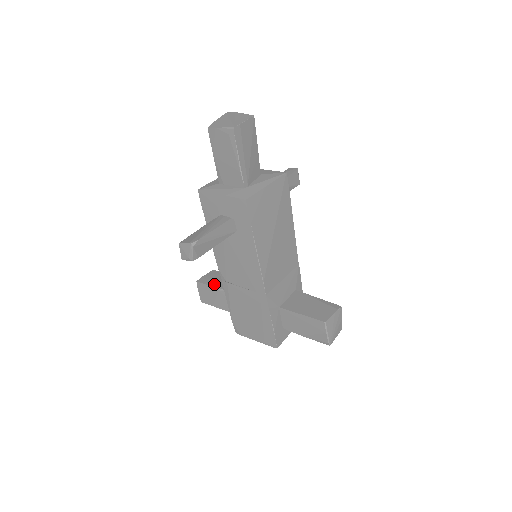
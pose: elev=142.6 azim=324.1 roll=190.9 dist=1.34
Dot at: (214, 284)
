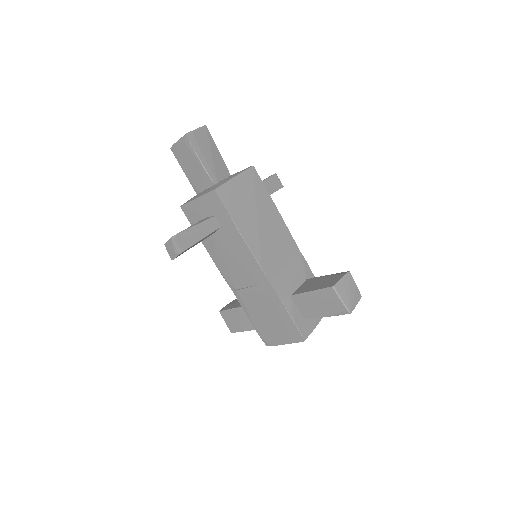
Dot at: (234, 306)
